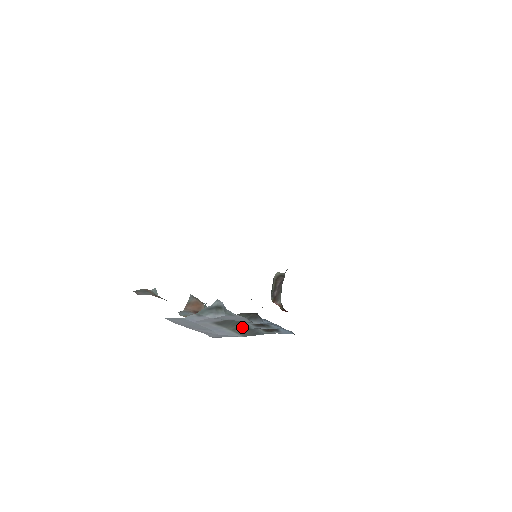
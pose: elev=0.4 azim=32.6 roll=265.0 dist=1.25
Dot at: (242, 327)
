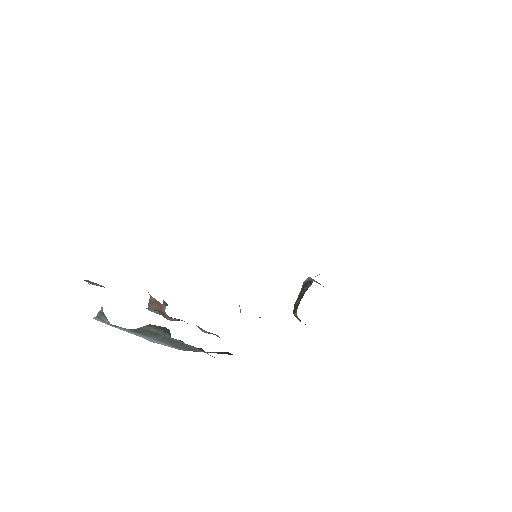
Dot at: (169, 339)
